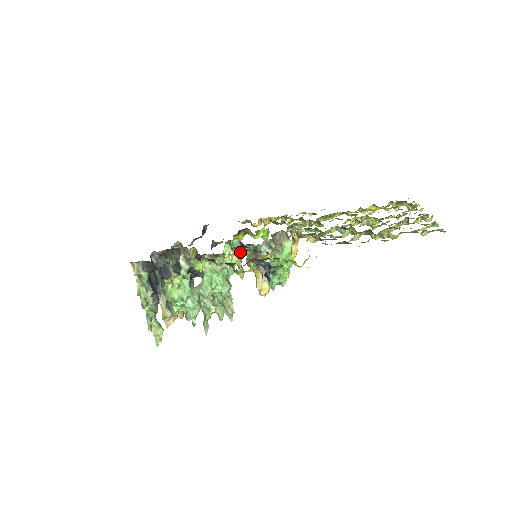
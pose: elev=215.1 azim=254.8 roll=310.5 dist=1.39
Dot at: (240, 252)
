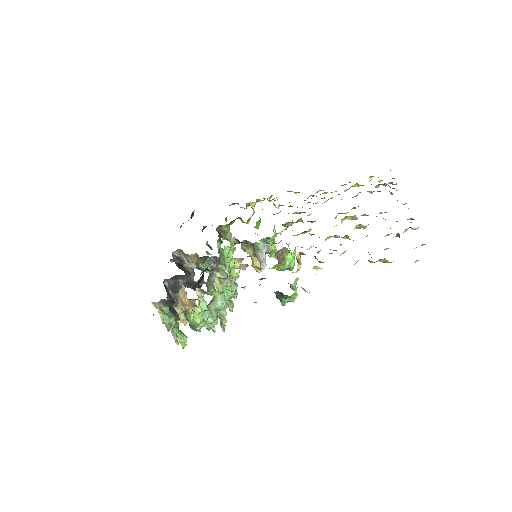
Dot at: (246, 267)
